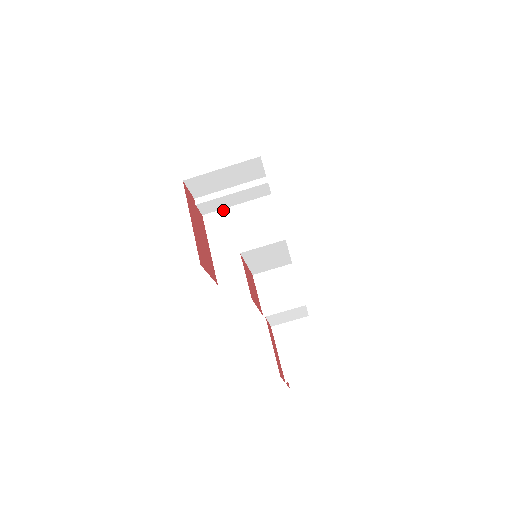
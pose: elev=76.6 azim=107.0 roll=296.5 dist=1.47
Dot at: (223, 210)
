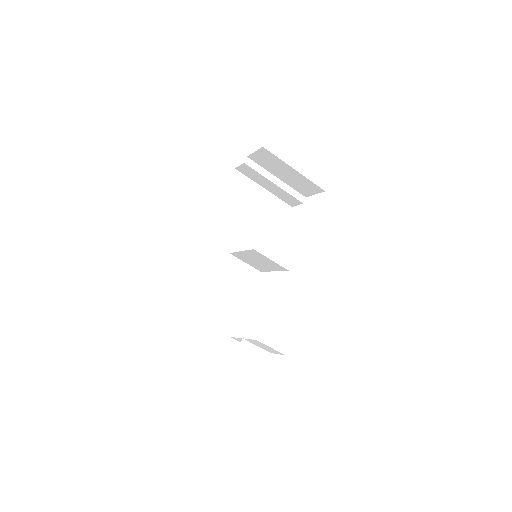
Dot at: (252, 181)
